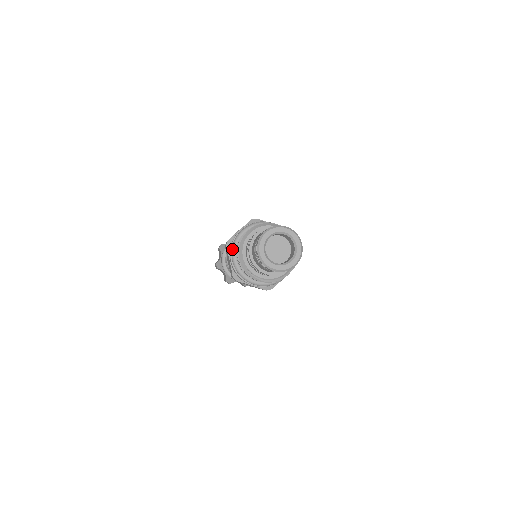
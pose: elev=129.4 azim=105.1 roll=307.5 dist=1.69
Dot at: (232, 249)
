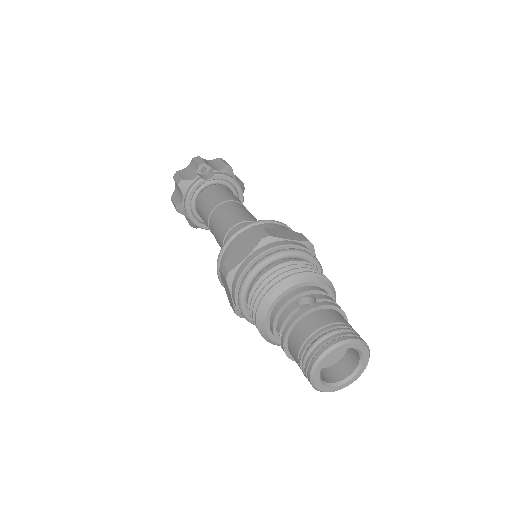
Dot at: (240, 296)
